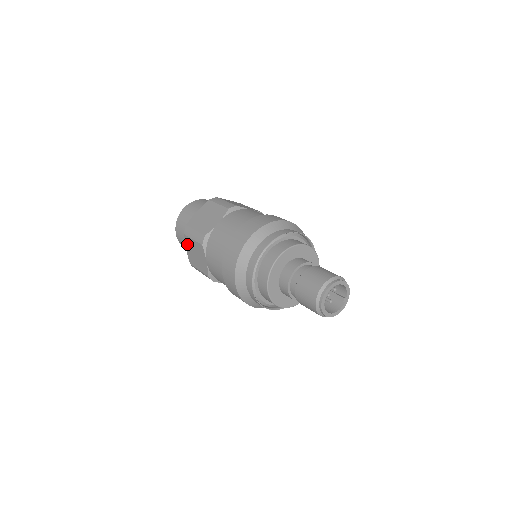
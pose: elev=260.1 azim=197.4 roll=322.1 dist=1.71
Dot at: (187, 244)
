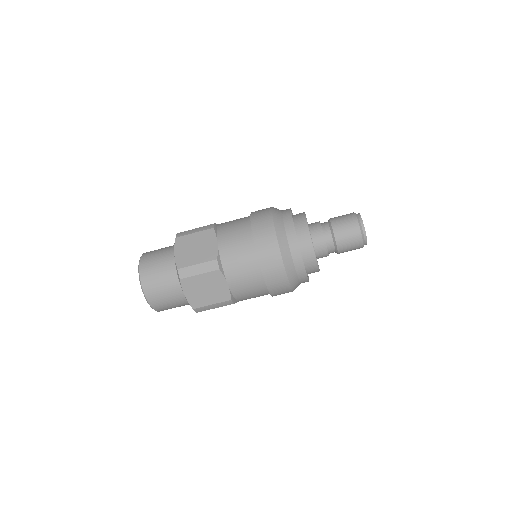
Dot at: (188, 287)
